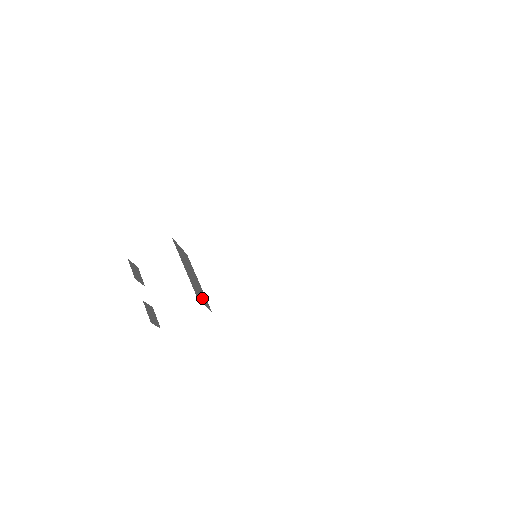
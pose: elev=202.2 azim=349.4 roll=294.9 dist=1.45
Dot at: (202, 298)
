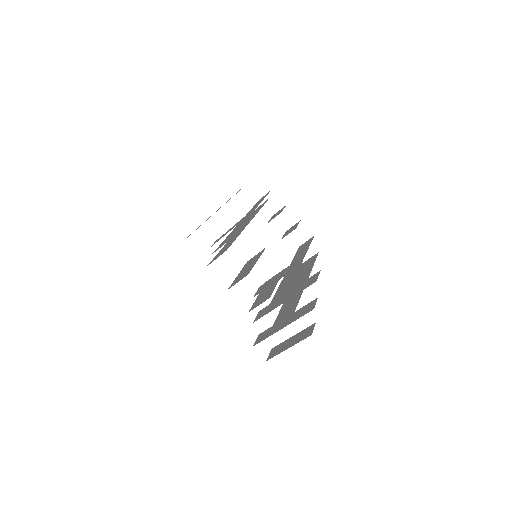
Dot at: occluded
